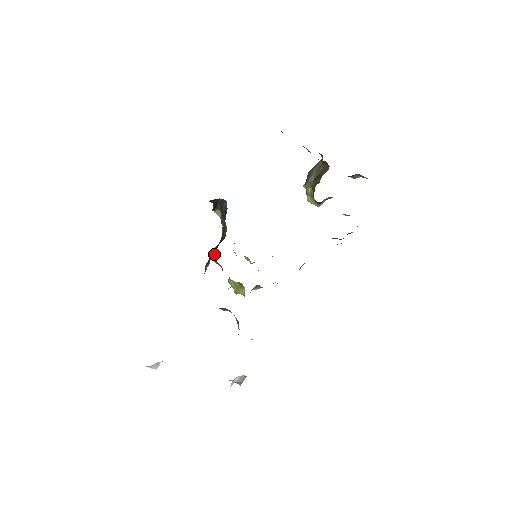
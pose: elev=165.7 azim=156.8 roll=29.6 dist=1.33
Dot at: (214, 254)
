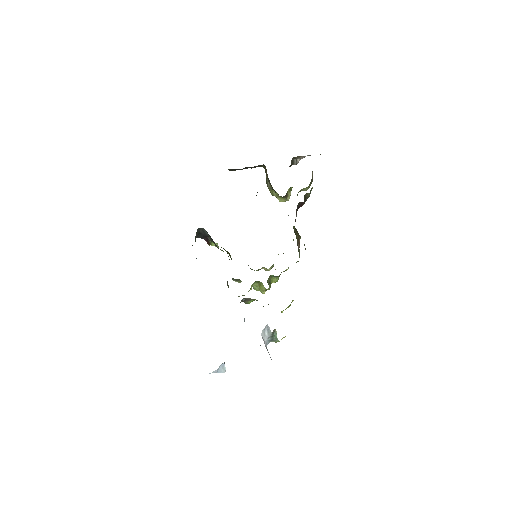
Dot at: occluded
